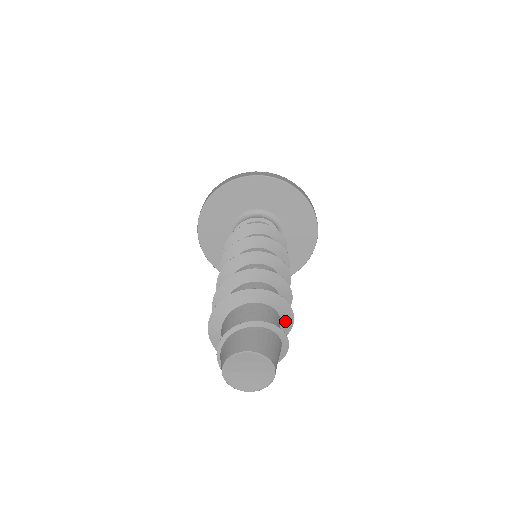
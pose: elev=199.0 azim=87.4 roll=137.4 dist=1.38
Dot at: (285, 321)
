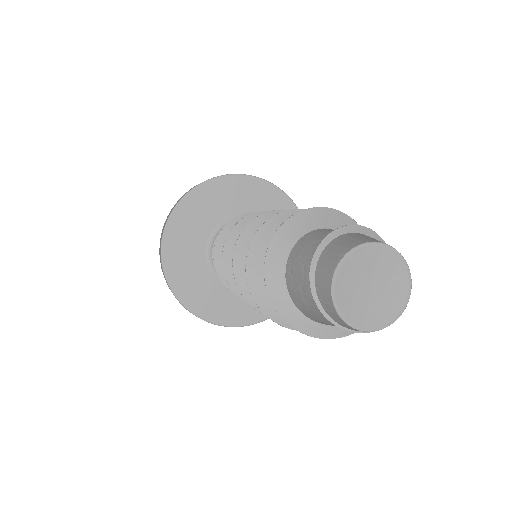
Dot at: occluded
